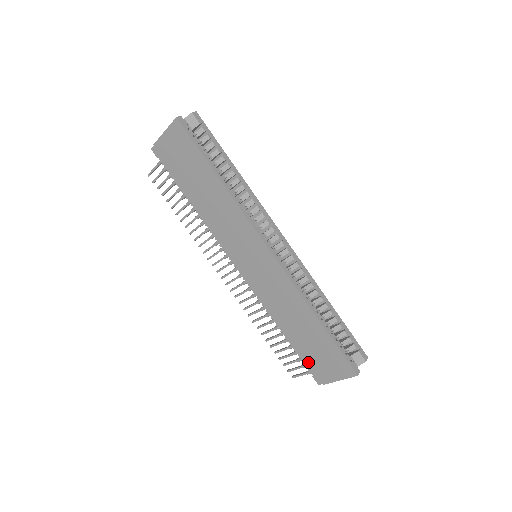
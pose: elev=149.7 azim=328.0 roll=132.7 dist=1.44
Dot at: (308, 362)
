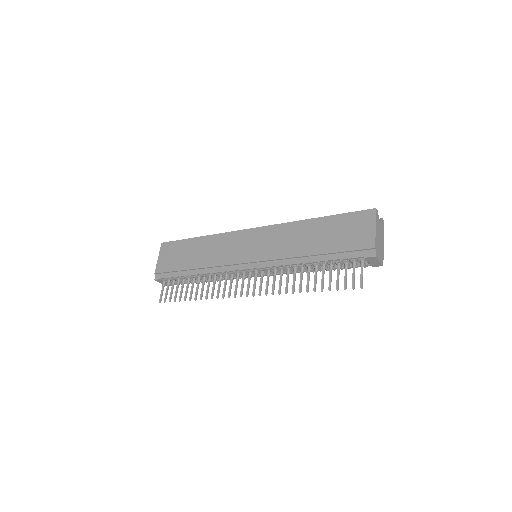
Dot at: (347, 250)
